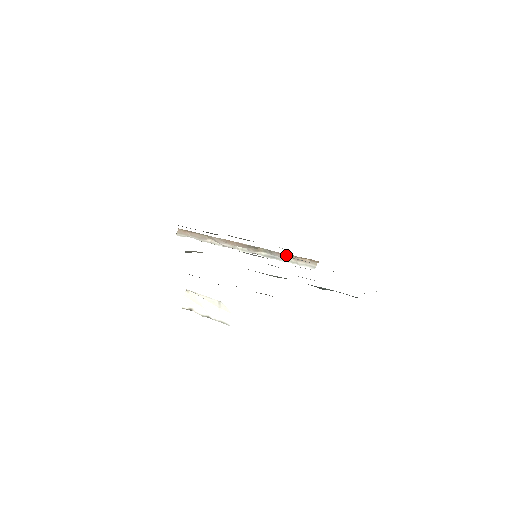
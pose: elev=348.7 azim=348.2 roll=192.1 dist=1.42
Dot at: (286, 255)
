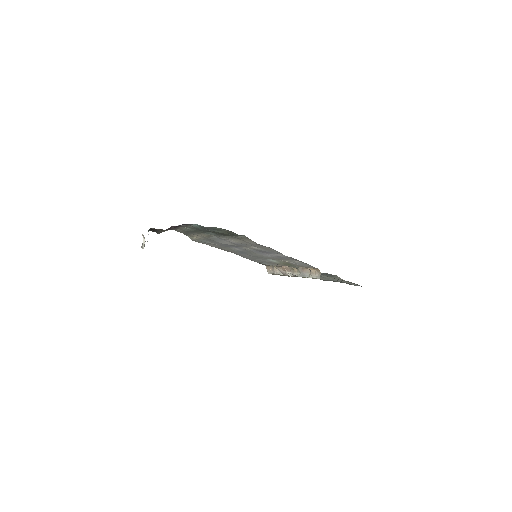
Dot at: (307, 270)
